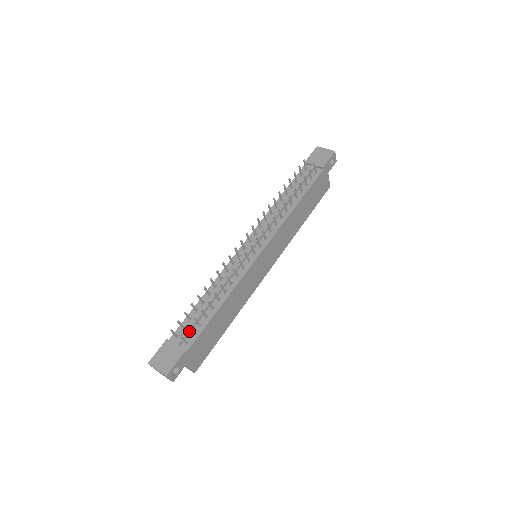
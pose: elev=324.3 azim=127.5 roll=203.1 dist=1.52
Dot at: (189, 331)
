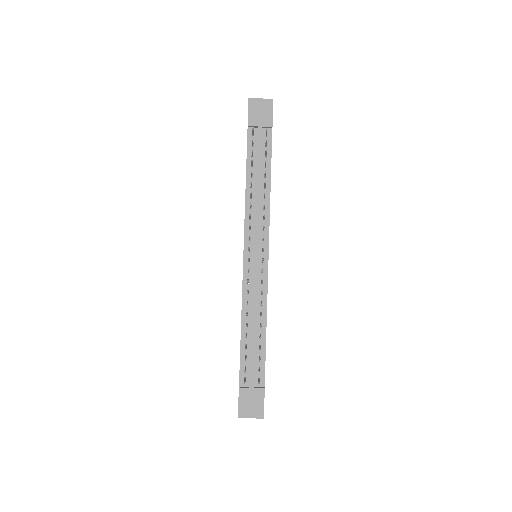
Dot at: (254, 369)
